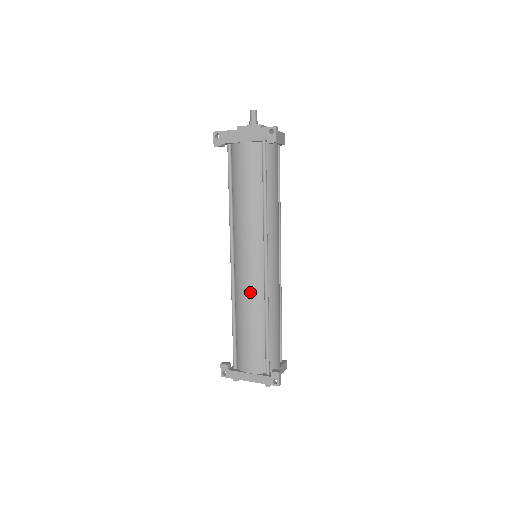
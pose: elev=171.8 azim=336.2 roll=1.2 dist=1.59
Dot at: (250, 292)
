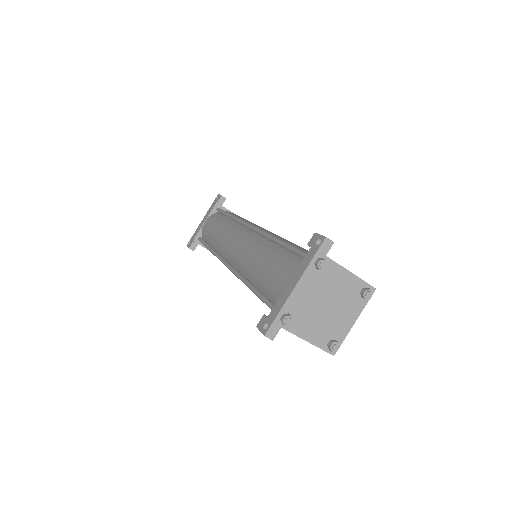
Dot at: (248, 248)
